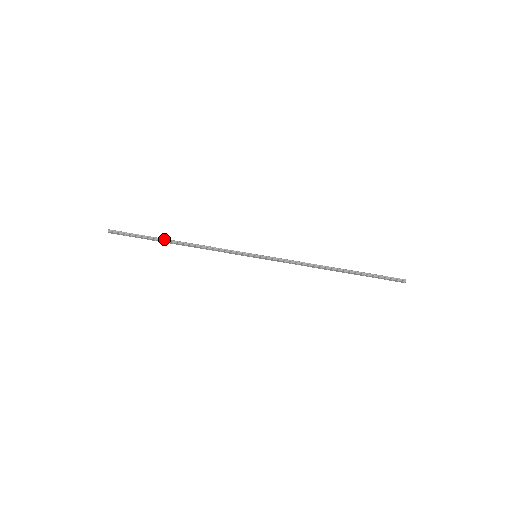
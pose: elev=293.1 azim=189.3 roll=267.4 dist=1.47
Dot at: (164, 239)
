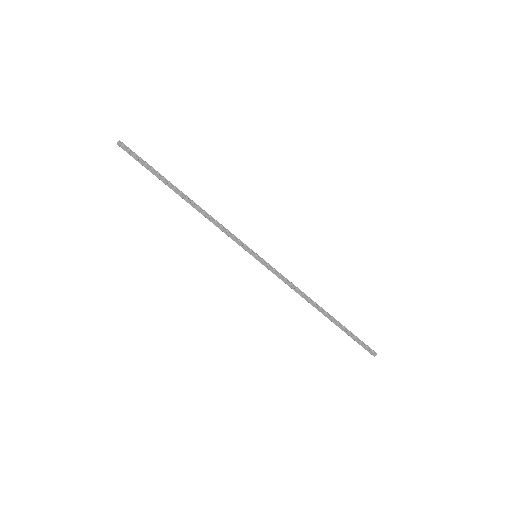
Dot at: occluded
